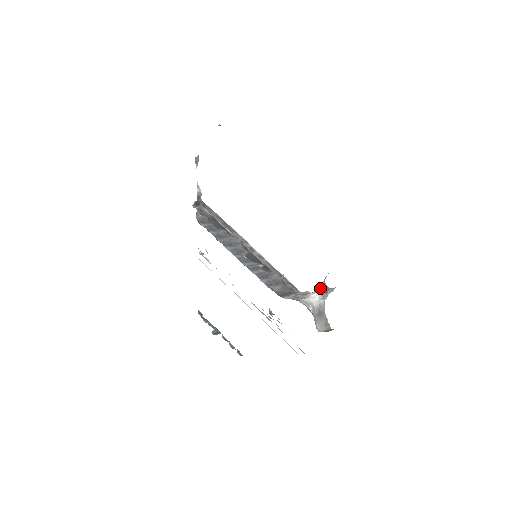
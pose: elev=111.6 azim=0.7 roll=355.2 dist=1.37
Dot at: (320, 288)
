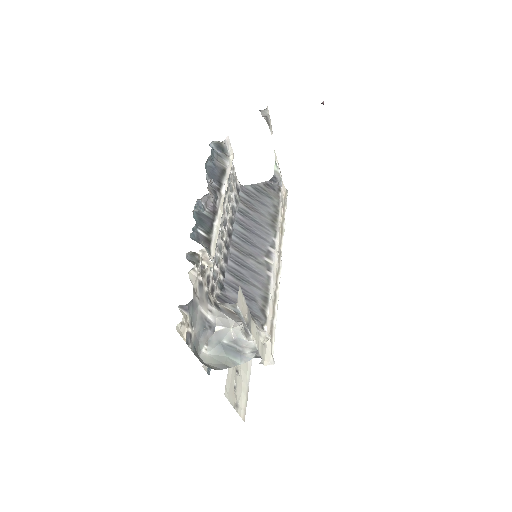
Dot at: occluded
